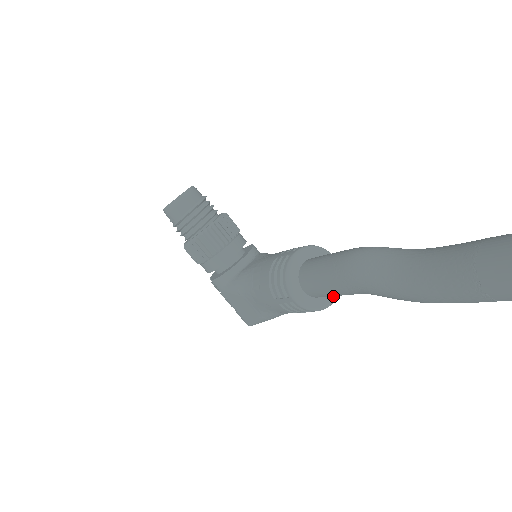
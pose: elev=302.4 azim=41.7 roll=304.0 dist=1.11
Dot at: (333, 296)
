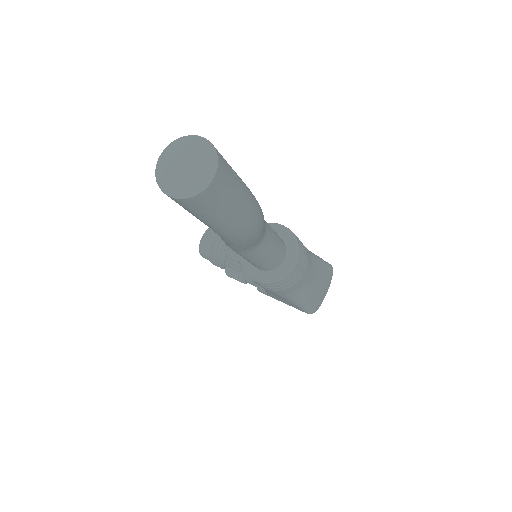
Dot at: (291, 259)
